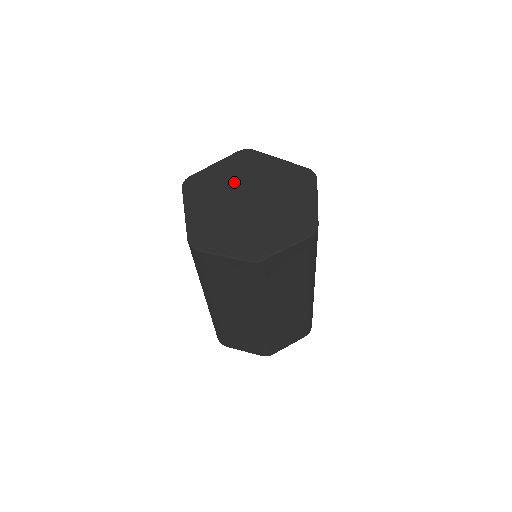
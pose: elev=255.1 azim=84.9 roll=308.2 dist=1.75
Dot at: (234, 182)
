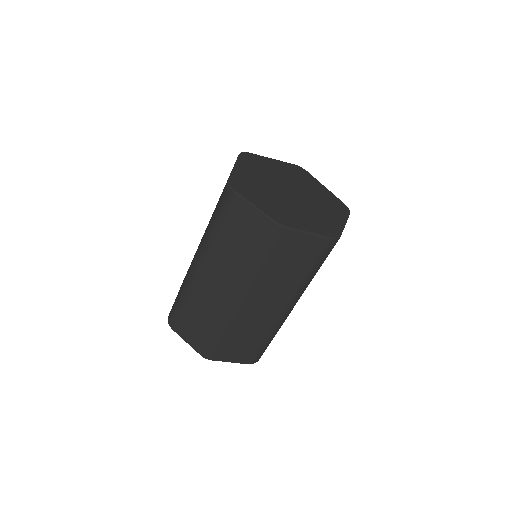
Dot at: (283, 176)
